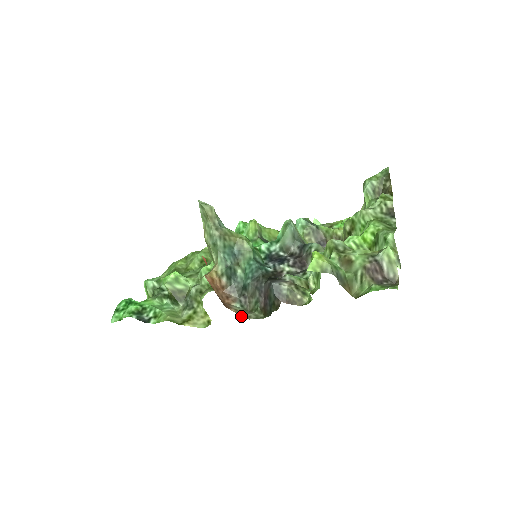
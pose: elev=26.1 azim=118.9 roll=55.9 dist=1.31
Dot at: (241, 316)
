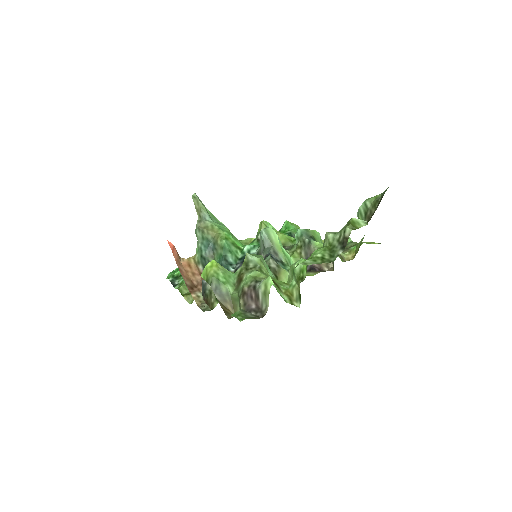
Dot at: (197, 303)
